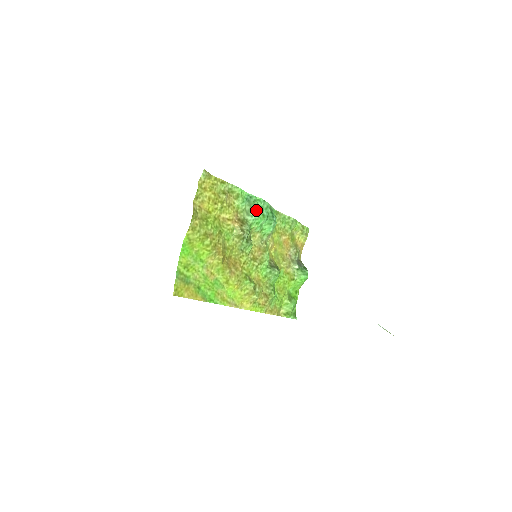
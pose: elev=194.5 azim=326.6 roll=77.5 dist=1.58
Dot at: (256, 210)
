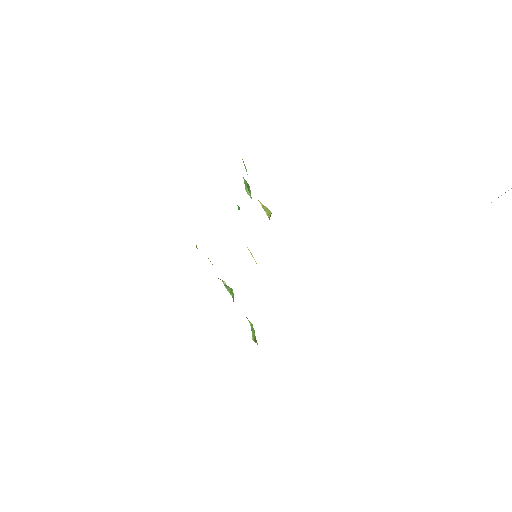
Dot at: (248, 185)
